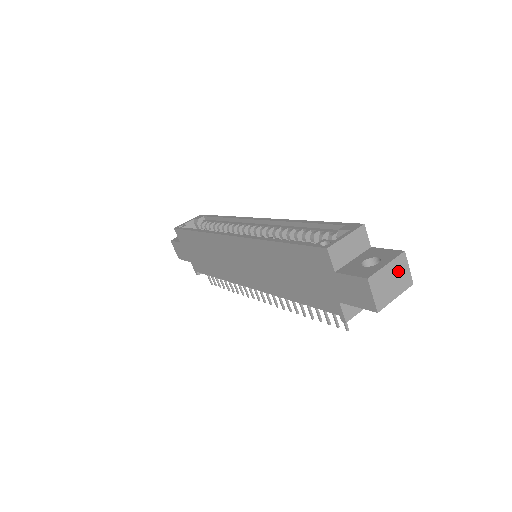
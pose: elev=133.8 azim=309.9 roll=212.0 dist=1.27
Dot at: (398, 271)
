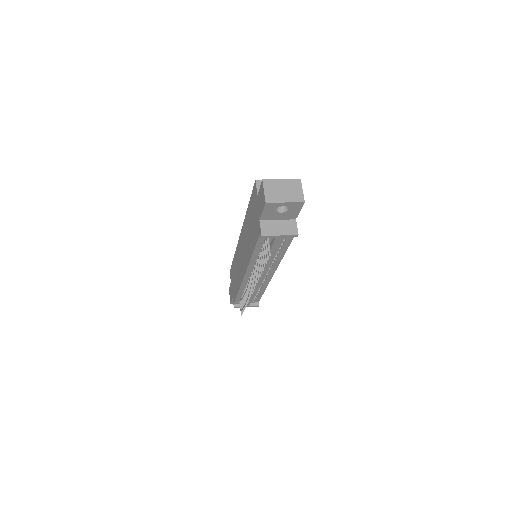
Dot at: (291, 188)
